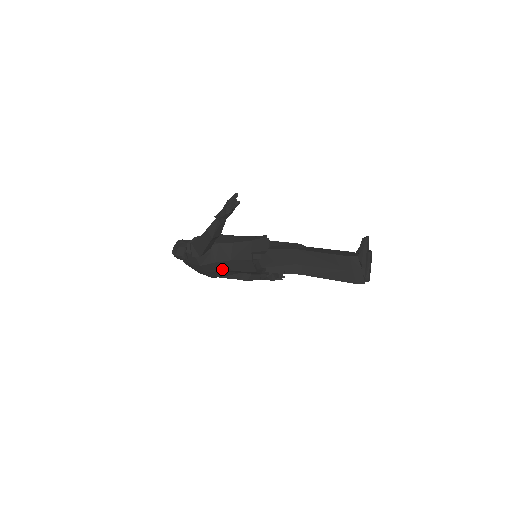
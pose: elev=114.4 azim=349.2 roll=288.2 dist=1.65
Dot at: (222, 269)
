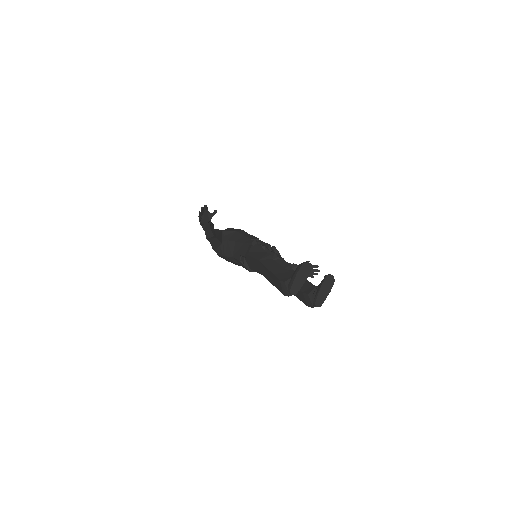
Dot at: (234, 262)
